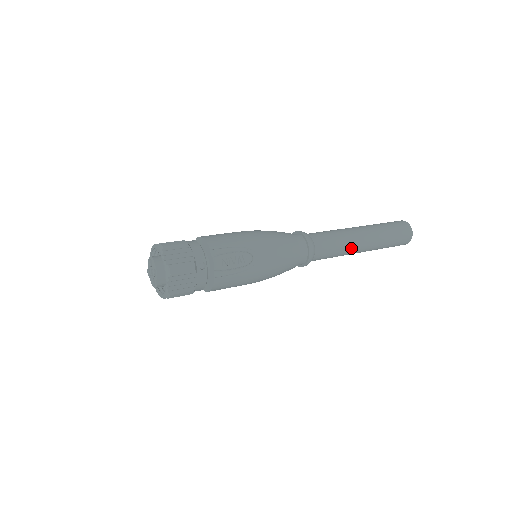
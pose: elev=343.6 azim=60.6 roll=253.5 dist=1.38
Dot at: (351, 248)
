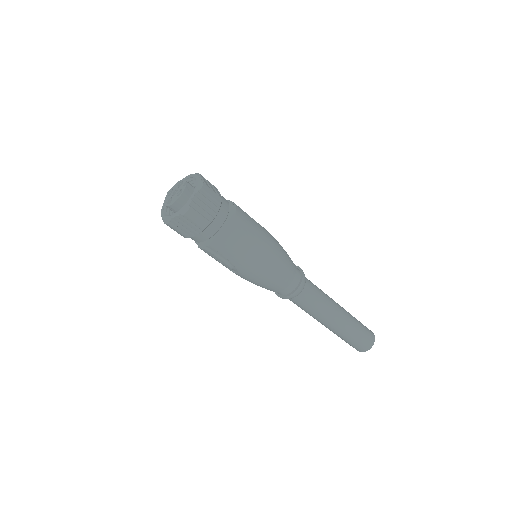
Dot at: (330, 298)
